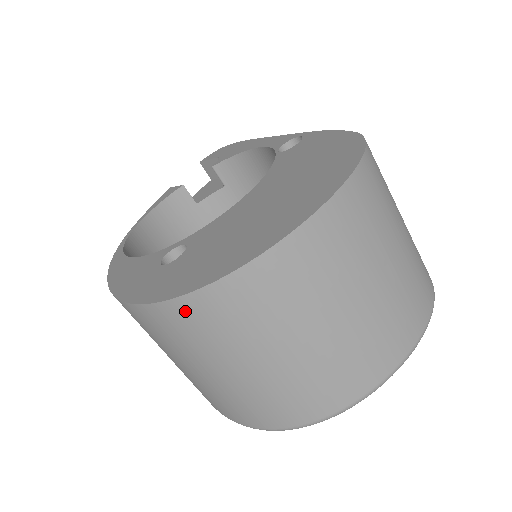
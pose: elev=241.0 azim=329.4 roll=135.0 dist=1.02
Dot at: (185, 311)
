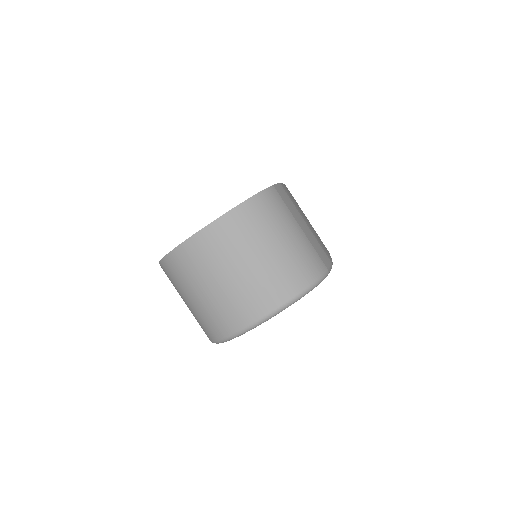
Dot at: (166, 266)
